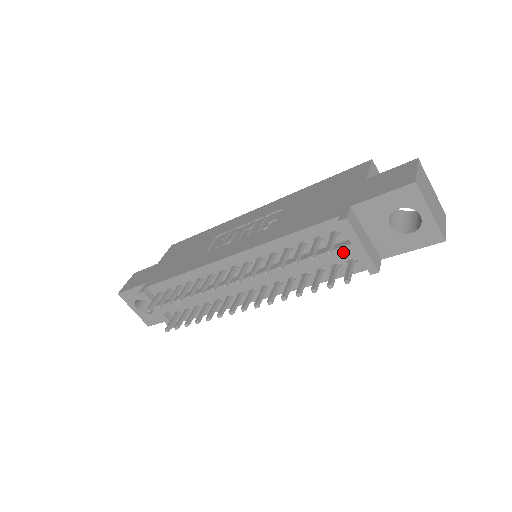
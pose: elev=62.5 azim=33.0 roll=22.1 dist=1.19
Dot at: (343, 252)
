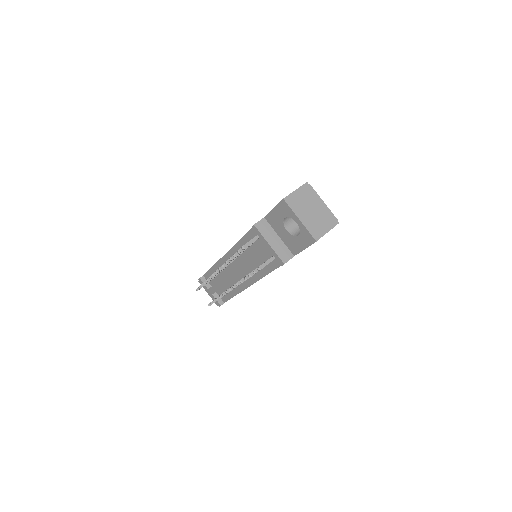
Dot at: (263, 249)
